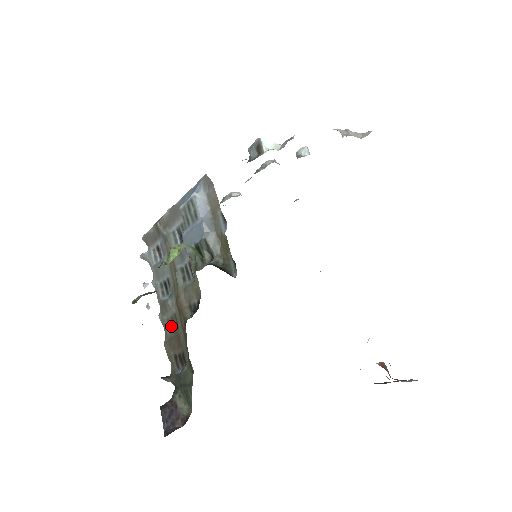
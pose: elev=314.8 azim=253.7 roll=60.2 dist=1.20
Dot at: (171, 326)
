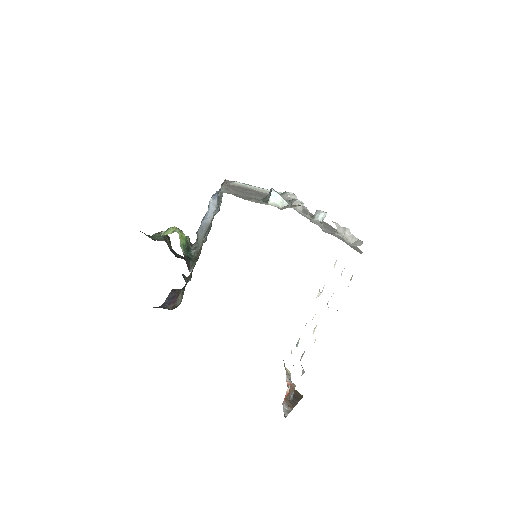
Dot at: occluded
